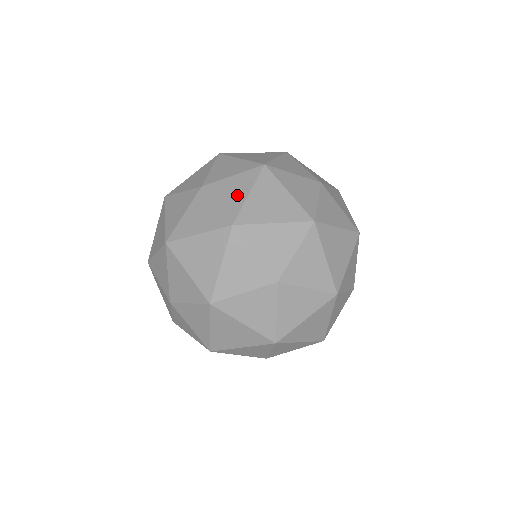
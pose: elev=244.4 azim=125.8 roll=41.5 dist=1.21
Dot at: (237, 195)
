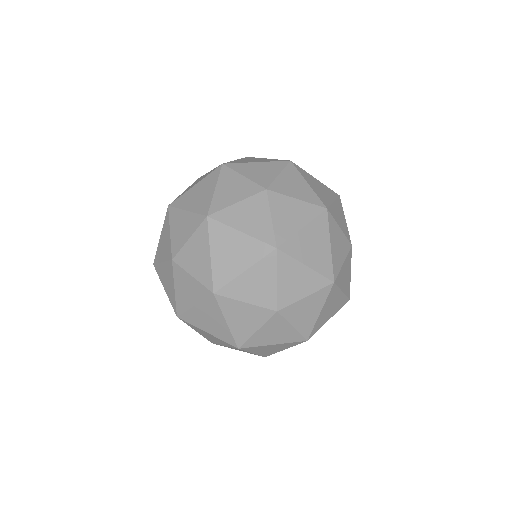
Dot at: occluded
